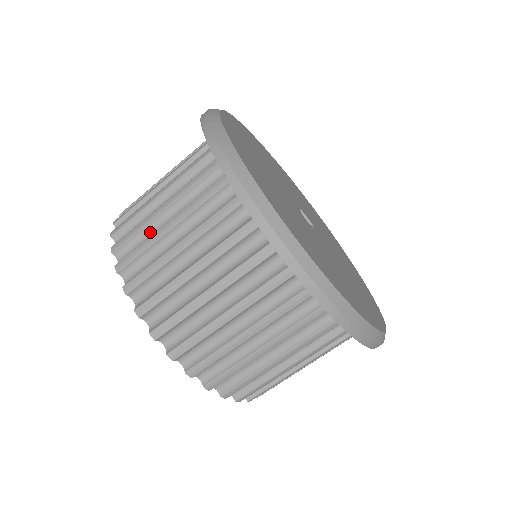
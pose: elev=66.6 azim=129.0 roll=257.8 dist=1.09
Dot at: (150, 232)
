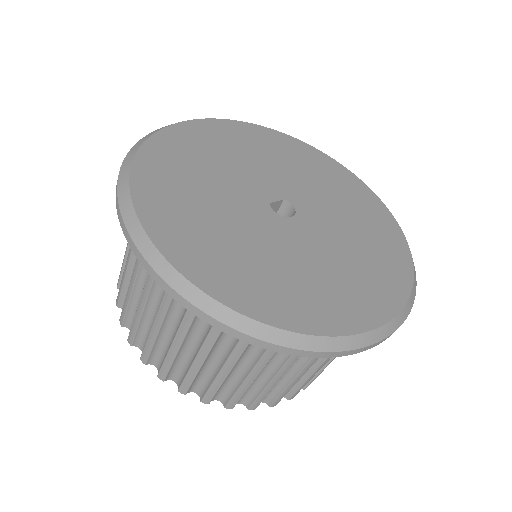
Dot at: (229, 379)
